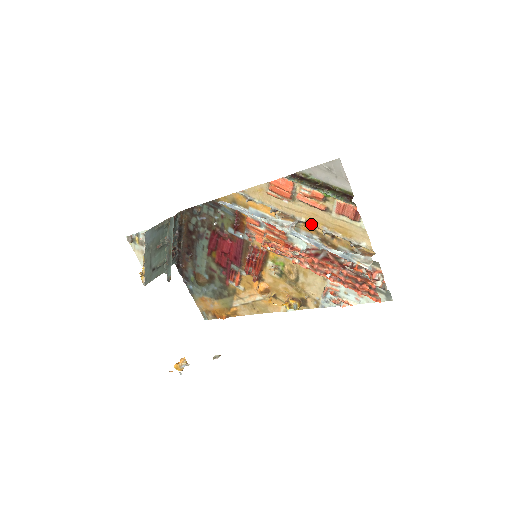
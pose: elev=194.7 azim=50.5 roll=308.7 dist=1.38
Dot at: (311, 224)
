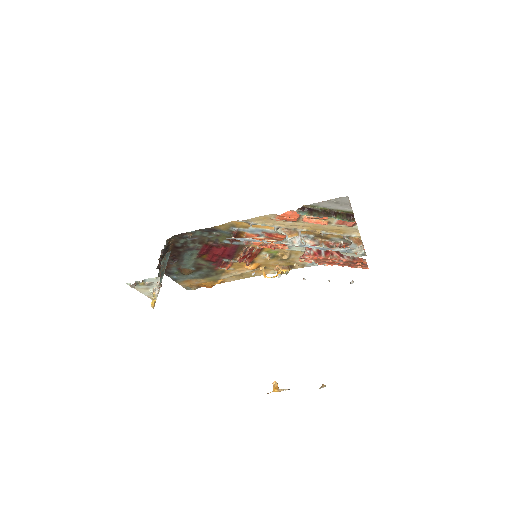
Dot at: (311, 231)
